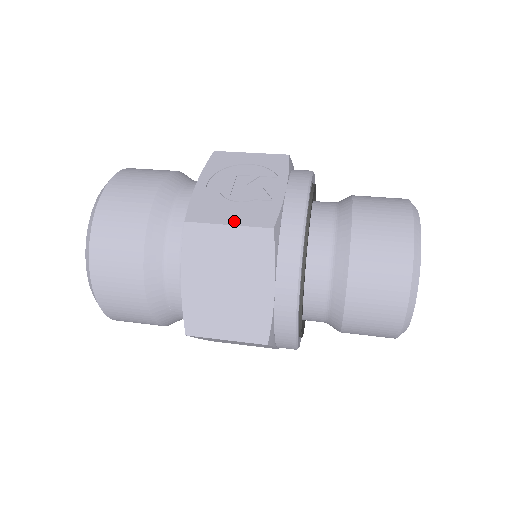
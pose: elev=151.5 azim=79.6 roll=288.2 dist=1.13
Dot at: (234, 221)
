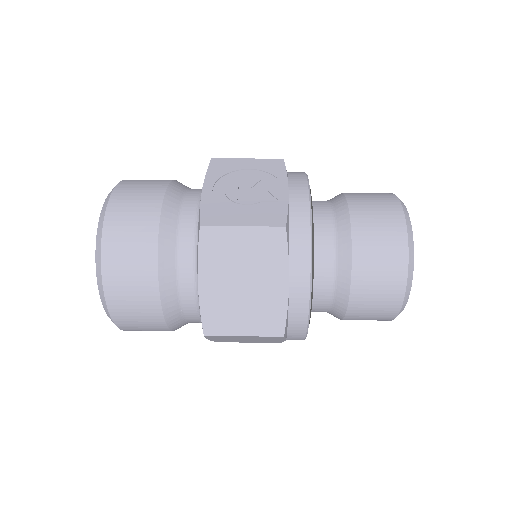
Dot at: (247, 222)
